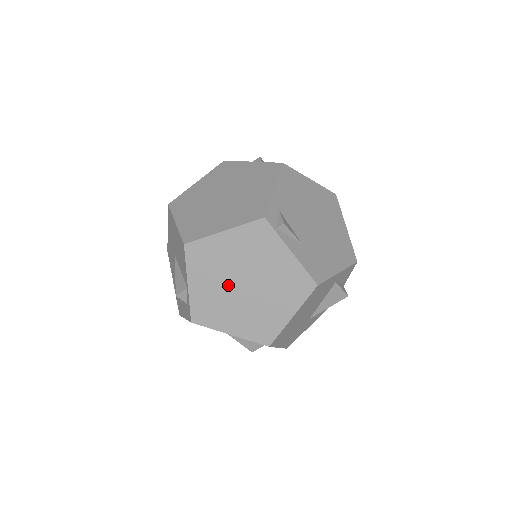
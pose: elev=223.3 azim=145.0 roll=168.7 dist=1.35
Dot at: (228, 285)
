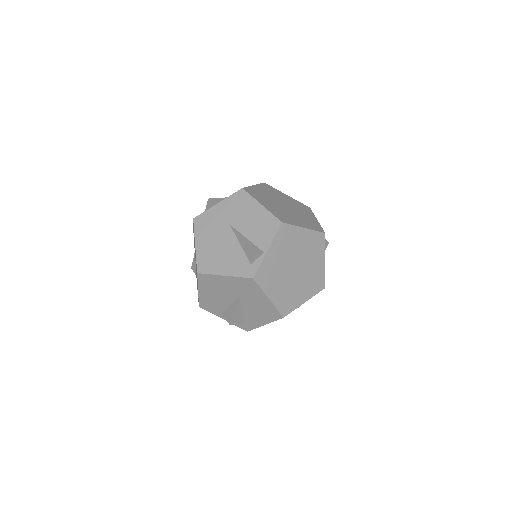
Dot at: (287, 263)
